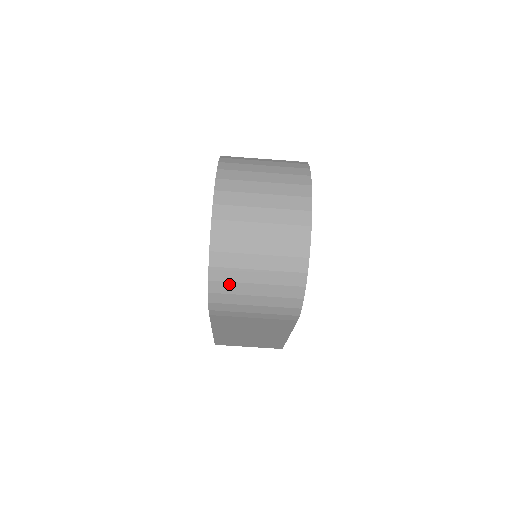
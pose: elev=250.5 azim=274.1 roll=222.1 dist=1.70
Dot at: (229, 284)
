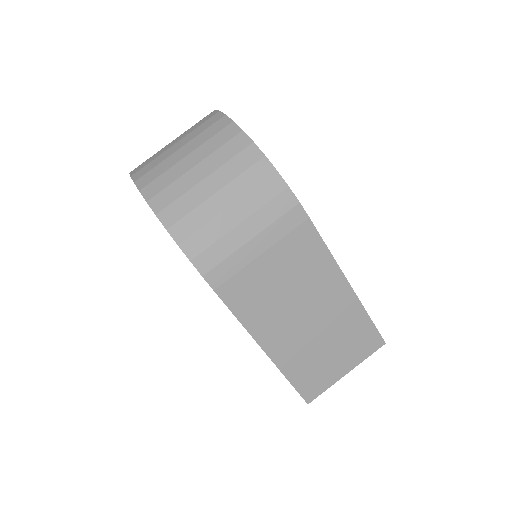
Dot at: (190, 217)
